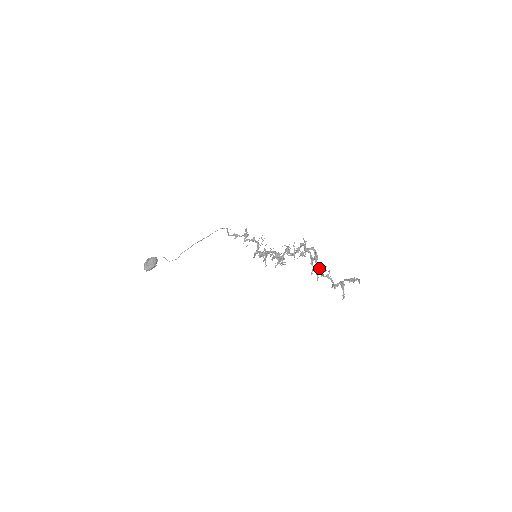
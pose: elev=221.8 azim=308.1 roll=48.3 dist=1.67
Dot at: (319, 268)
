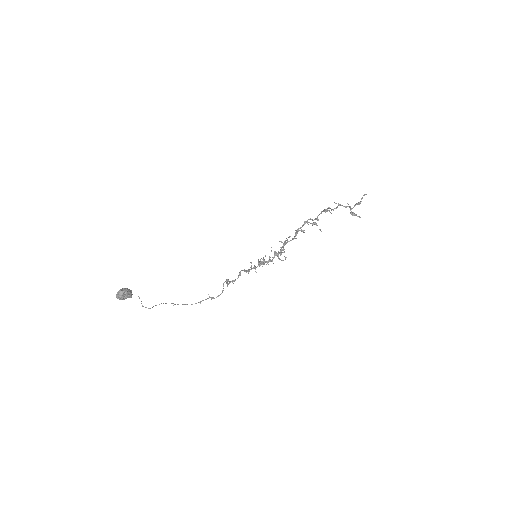
Dot at: (327, 208)
